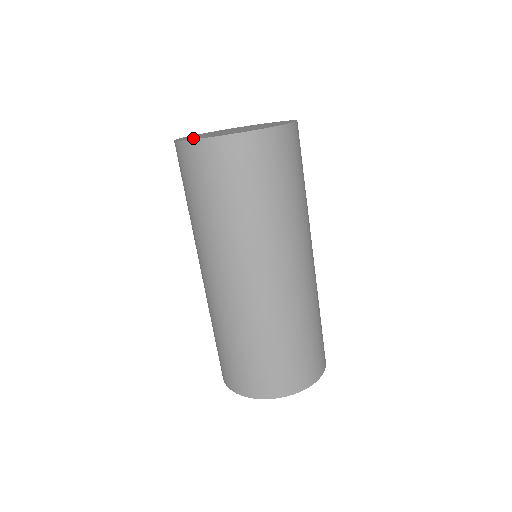
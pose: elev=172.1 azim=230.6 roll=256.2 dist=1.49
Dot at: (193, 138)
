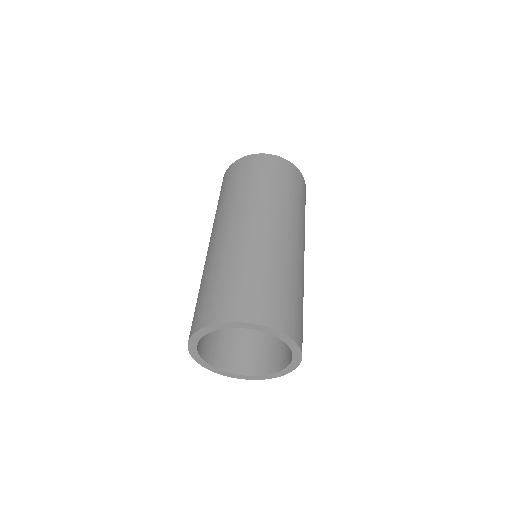
Dot at: occluded
